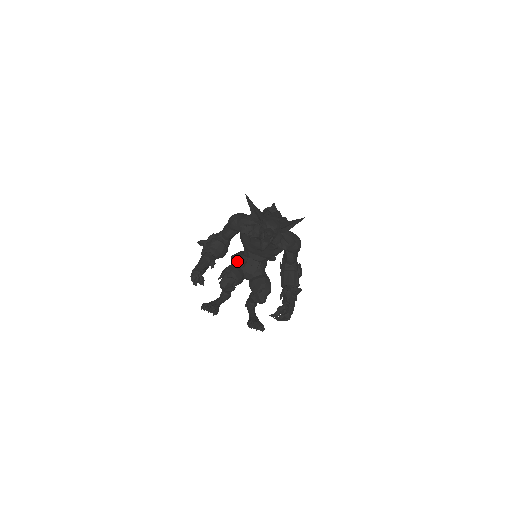
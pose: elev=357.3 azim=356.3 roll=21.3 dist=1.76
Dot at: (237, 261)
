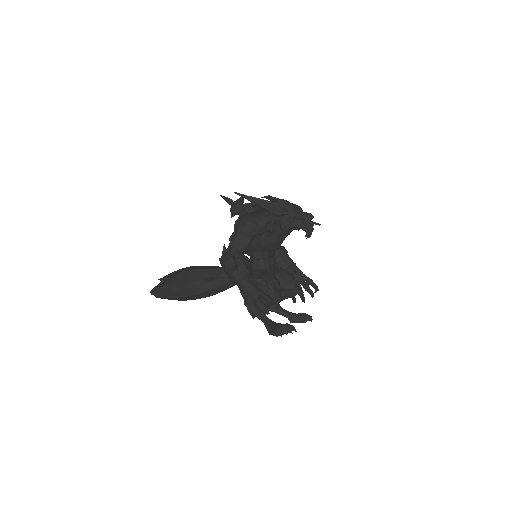
Dot at: (216, 279)
